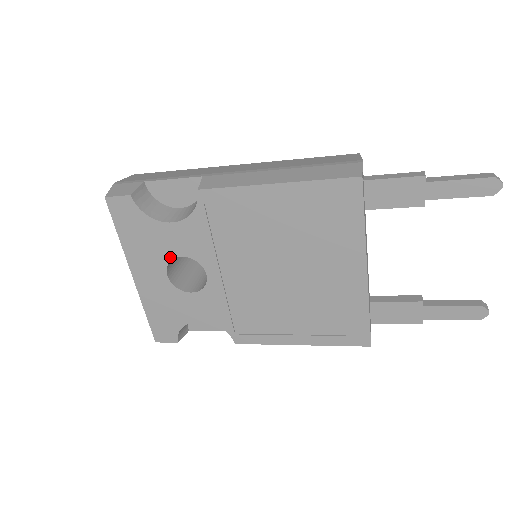
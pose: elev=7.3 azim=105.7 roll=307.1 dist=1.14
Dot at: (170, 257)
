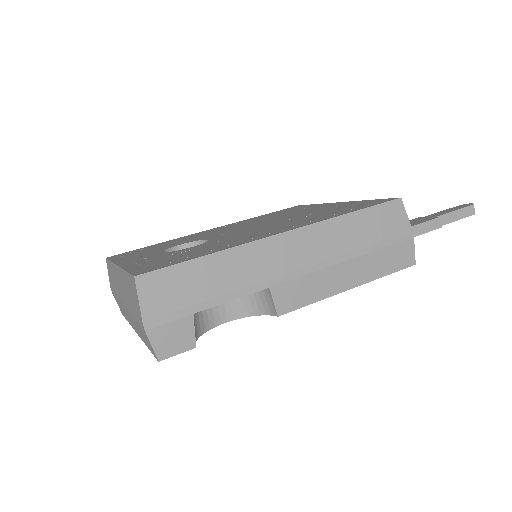
Dot at: occluded
